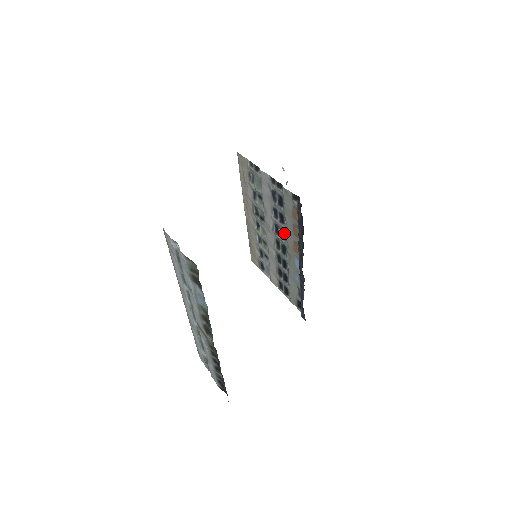
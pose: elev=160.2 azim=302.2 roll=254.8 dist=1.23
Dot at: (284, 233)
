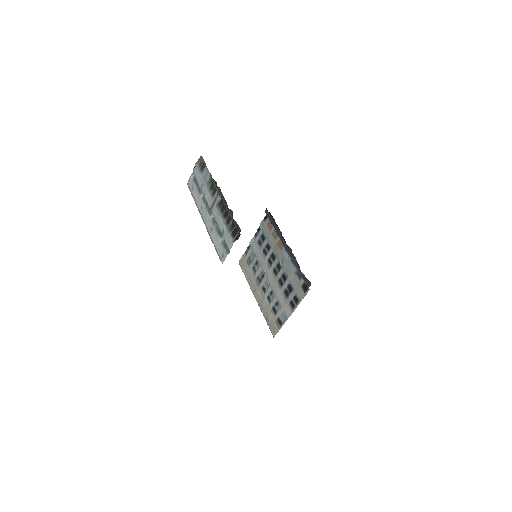
Dot at: (273, 254)
